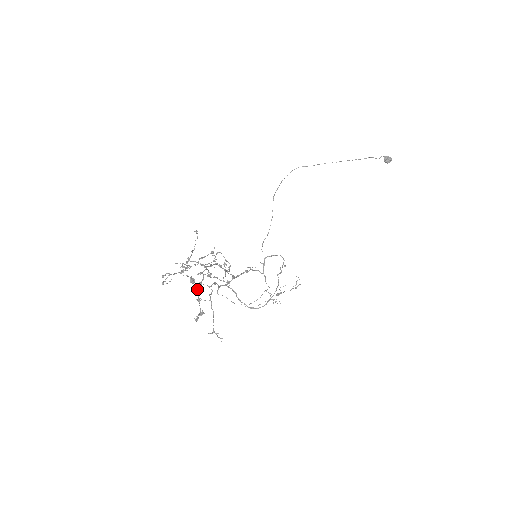
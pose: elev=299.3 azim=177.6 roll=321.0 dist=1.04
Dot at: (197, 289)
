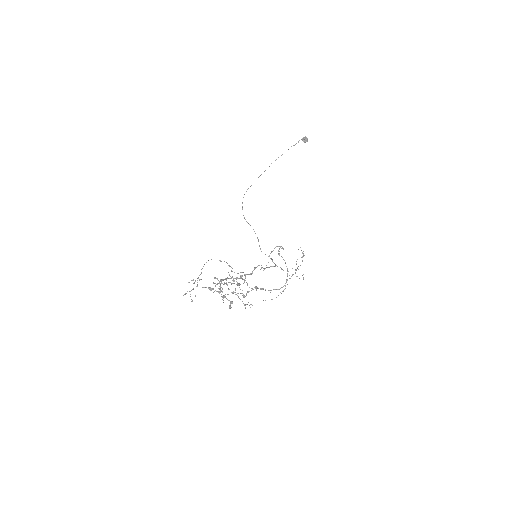
Dot at: (218, 291)
